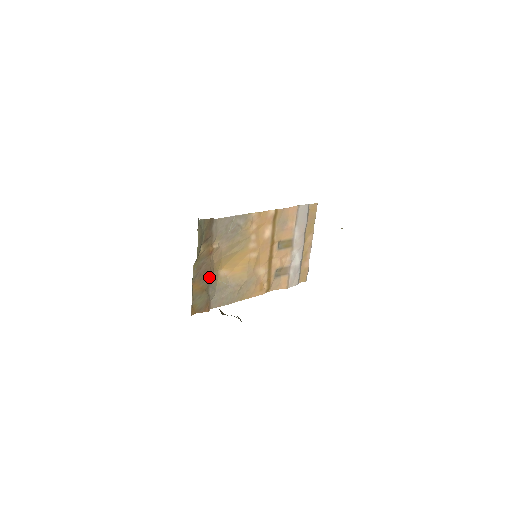
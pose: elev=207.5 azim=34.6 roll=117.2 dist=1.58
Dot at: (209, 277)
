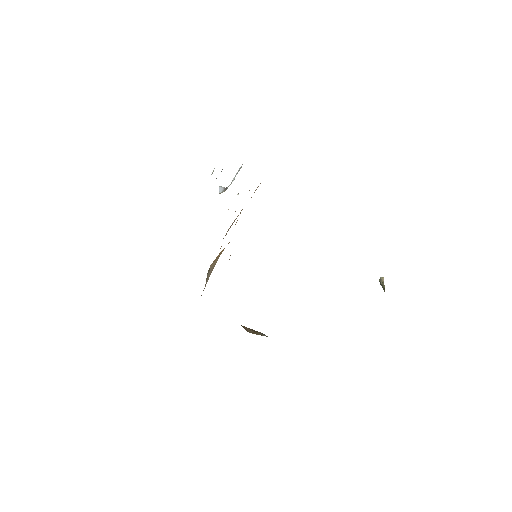
Dot at: occluded
